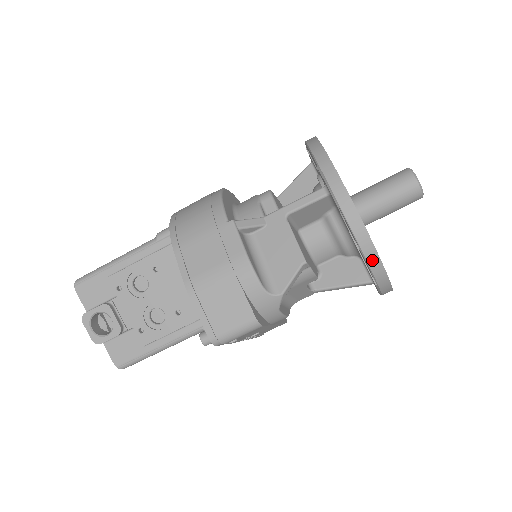
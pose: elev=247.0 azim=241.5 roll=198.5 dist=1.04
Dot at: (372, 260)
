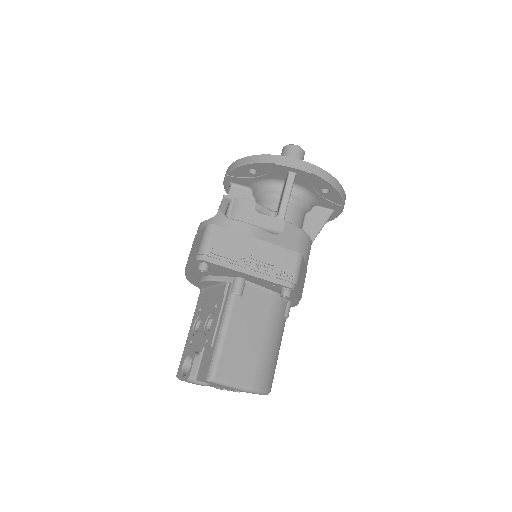
Dot at: (252, 160)
